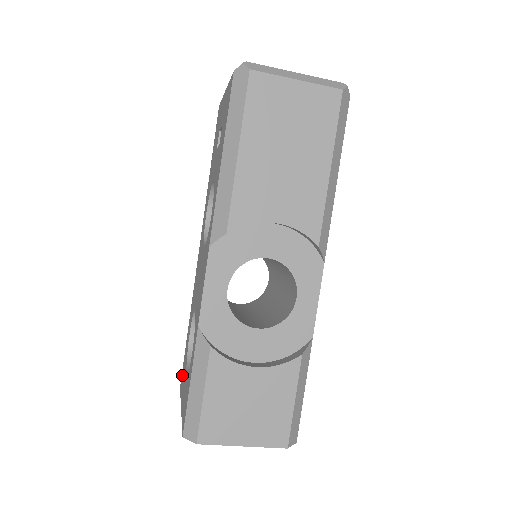
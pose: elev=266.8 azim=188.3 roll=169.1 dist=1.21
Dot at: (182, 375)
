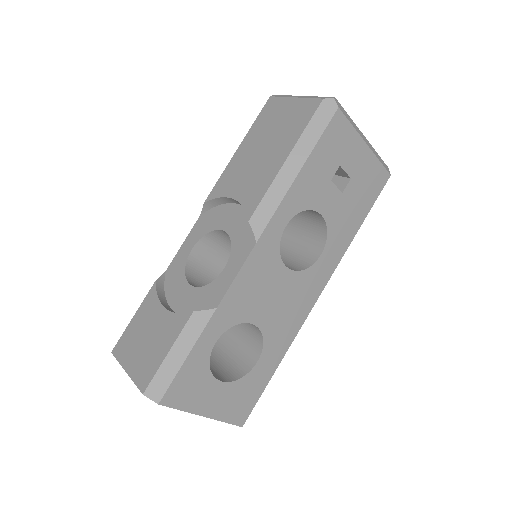
Dot at: occluded
